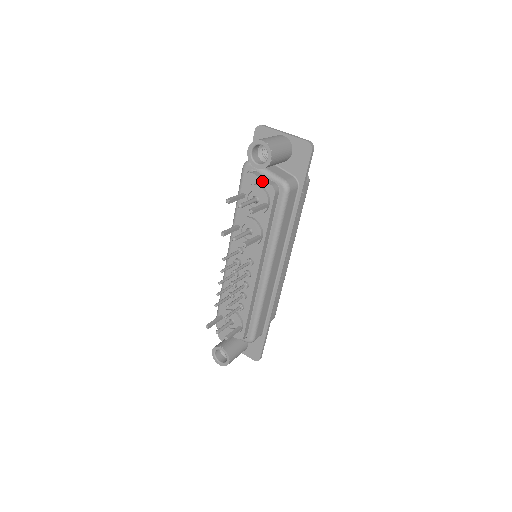
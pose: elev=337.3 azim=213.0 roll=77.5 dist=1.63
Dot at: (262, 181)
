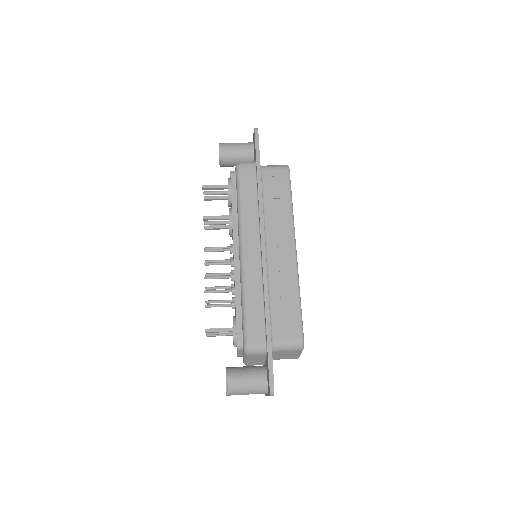
Dot at: occluded
